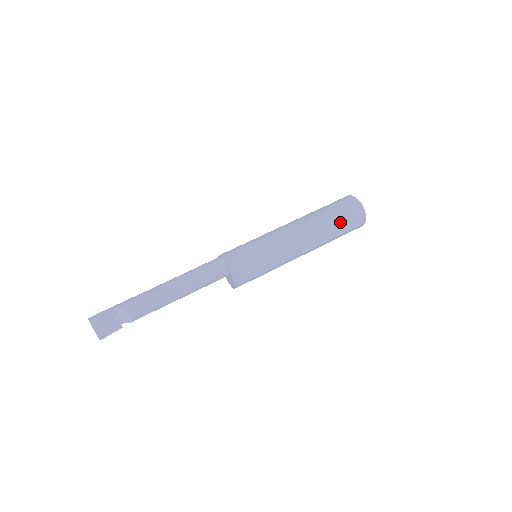
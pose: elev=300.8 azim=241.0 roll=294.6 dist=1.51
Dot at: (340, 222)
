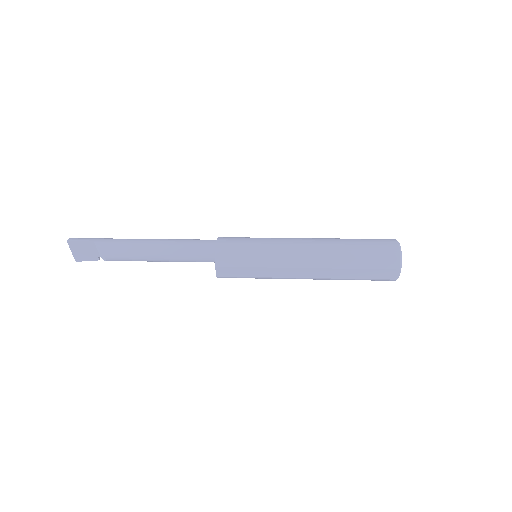
Dot at: (363, 267)
